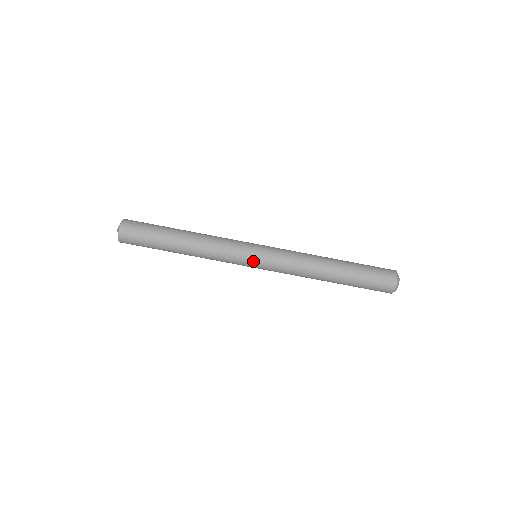
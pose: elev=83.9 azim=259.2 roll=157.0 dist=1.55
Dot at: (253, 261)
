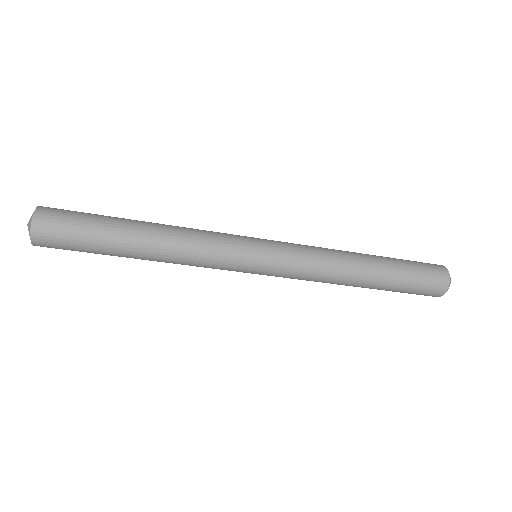
Dot at: (255, 266)
